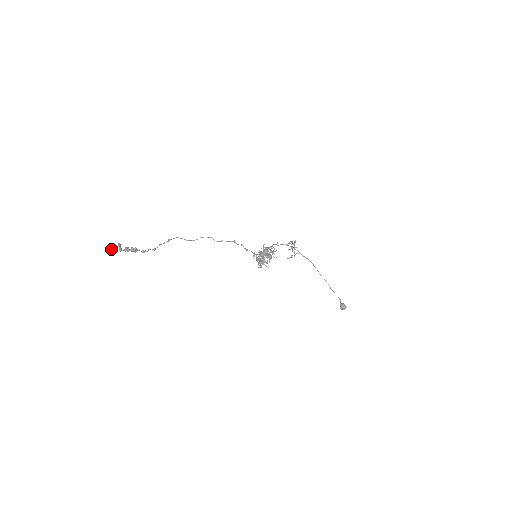
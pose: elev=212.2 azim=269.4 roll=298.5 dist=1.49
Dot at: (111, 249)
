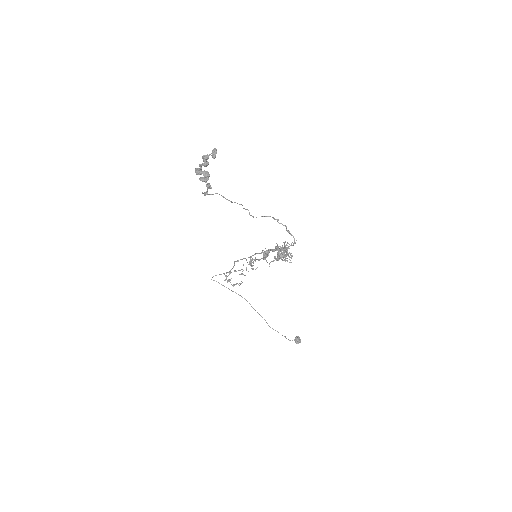
Dot at: occluded
